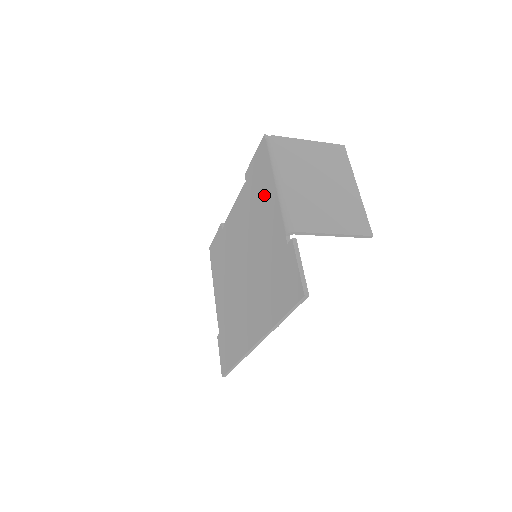
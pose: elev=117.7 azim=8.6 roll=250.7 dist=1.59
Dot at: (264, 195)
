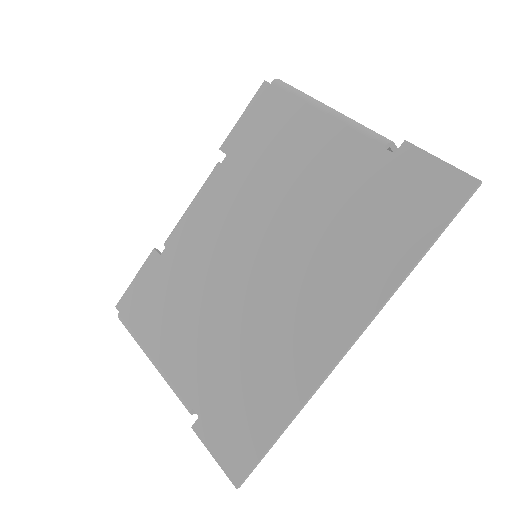
Dot at: (295, 139)
